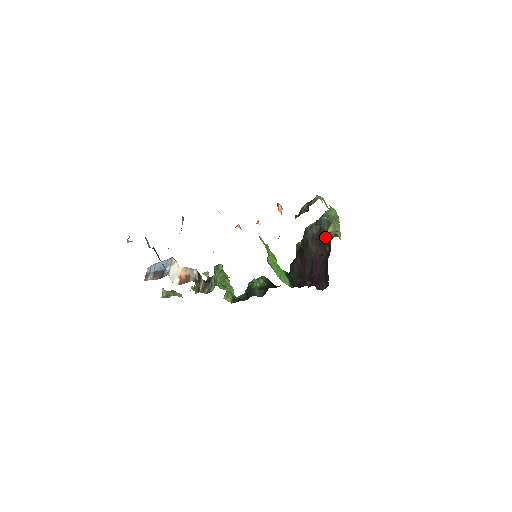
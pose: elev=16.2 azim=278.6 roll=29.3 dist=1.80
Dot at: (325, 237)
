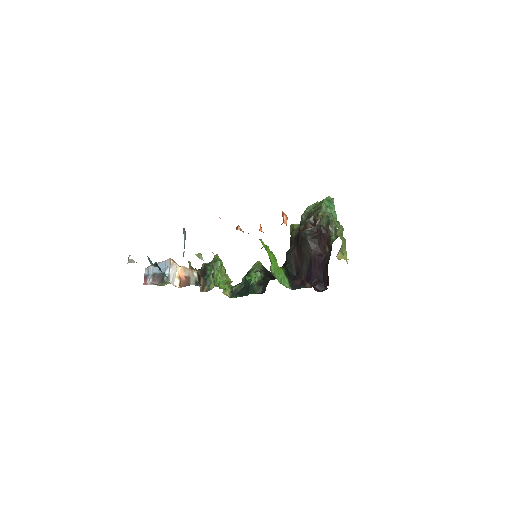
Dot at: (325, 237)
